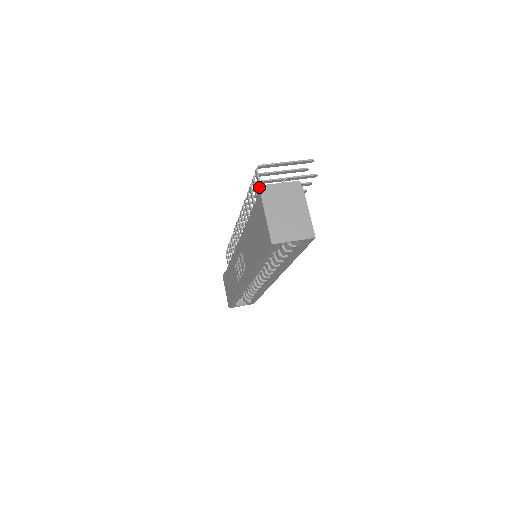
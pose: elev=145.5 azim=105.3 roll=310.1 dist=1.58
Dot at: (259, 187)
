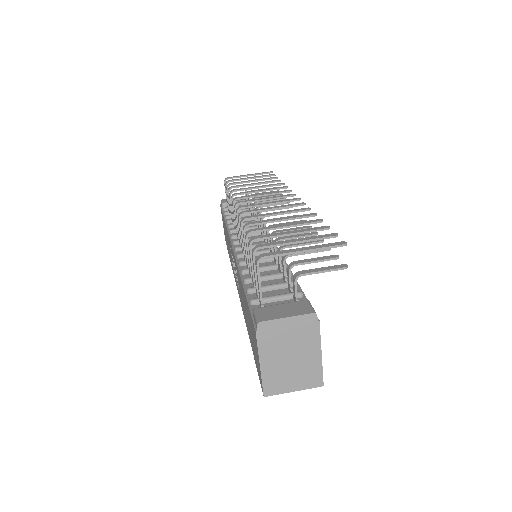
Dot at: (258, 288)
